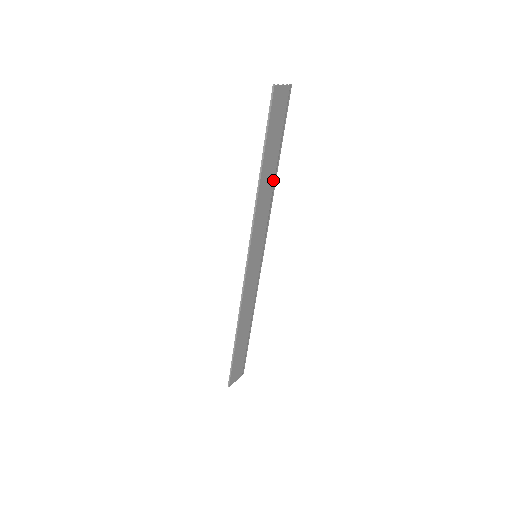
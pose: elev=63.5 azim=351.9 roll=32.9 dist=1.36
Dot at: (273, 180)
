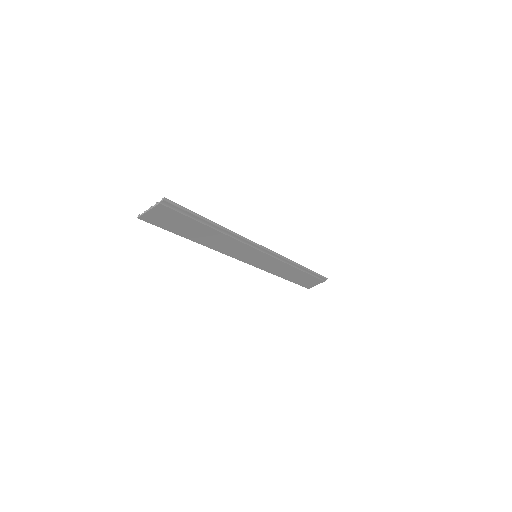
Dot at: (220, 233)
